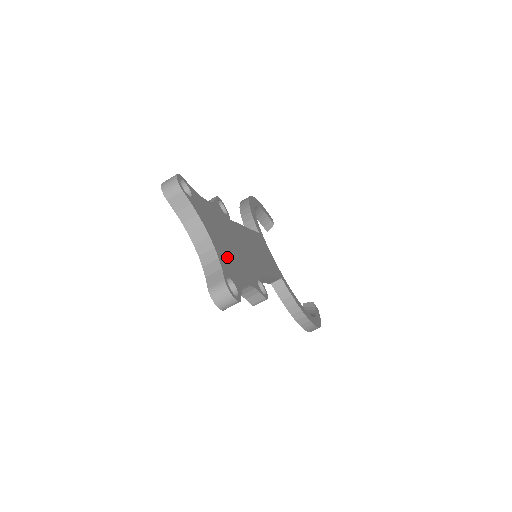
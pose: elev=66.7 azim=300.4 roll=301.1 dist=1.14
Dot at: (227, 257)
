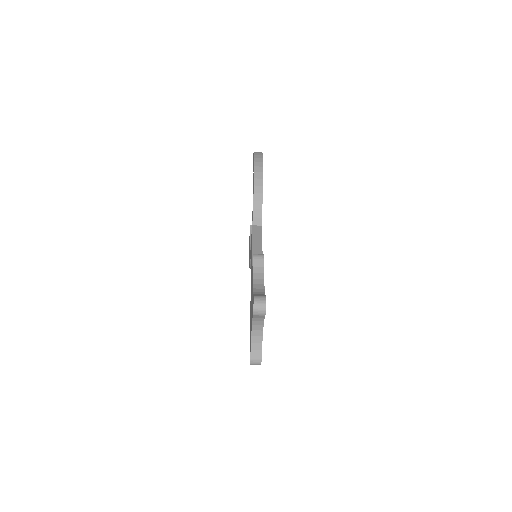
Dot at: occluded
